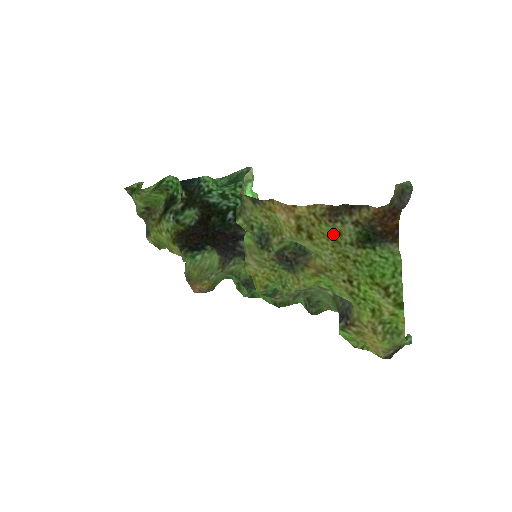
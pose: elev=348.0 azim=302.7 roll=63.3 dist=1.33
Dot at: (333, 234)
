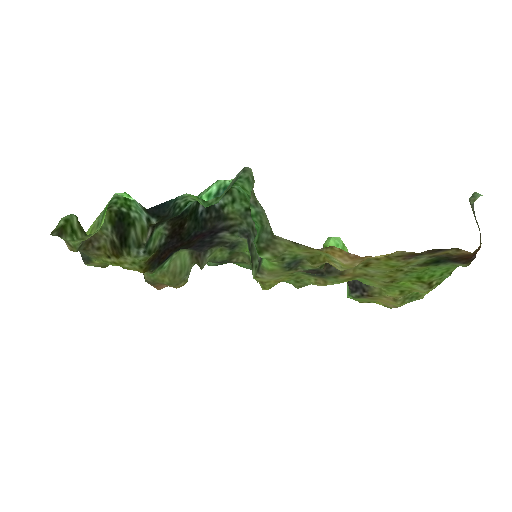
Dot at: (400, 265)
